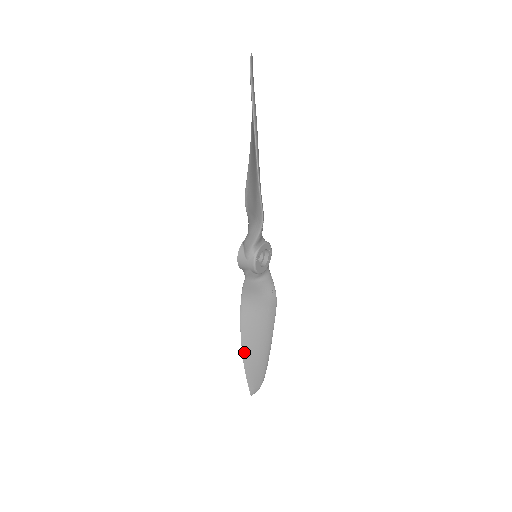
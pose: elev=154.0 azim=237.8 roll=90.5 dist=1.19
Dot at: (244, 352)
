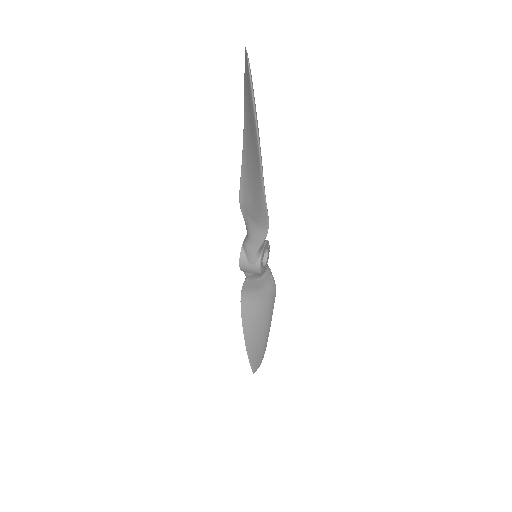
Dot at: (247, 341)
